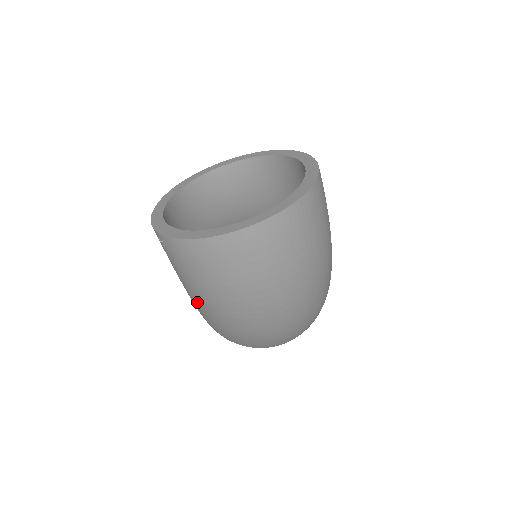
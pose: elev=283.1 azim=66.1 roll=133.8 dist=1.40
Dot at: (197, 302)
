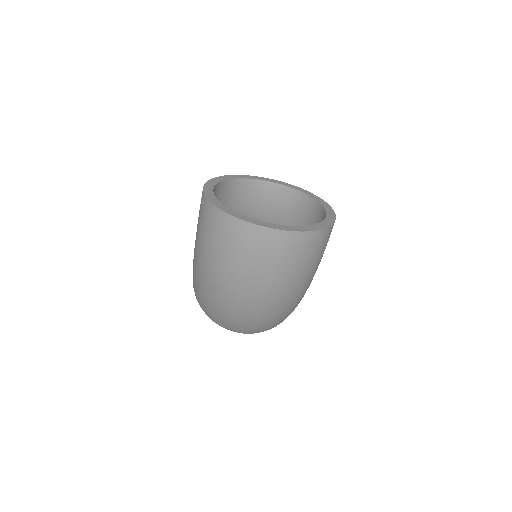
Dot at: (197, 257)
